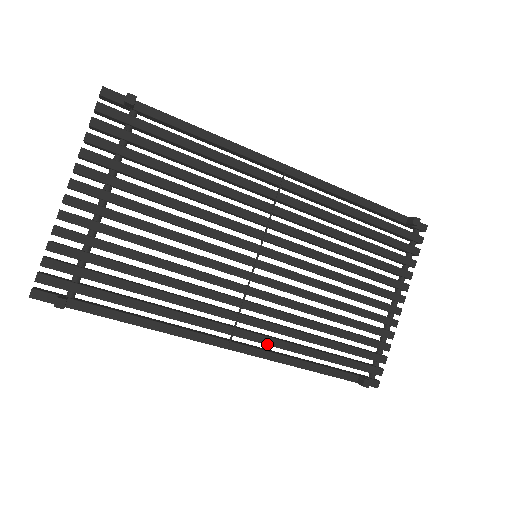
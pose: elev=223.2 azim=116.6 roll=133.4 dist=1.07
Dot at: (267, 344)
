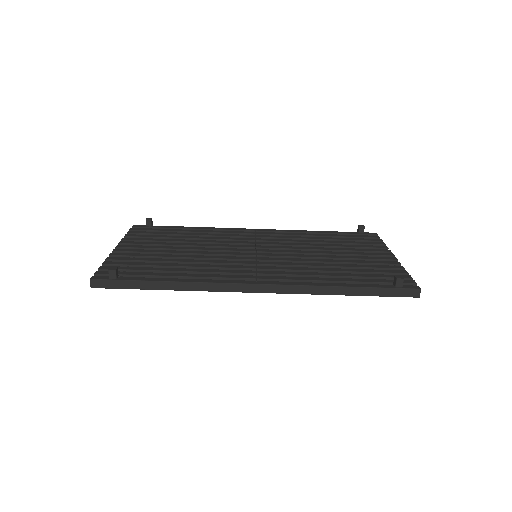
Dot at: (290, 279)
